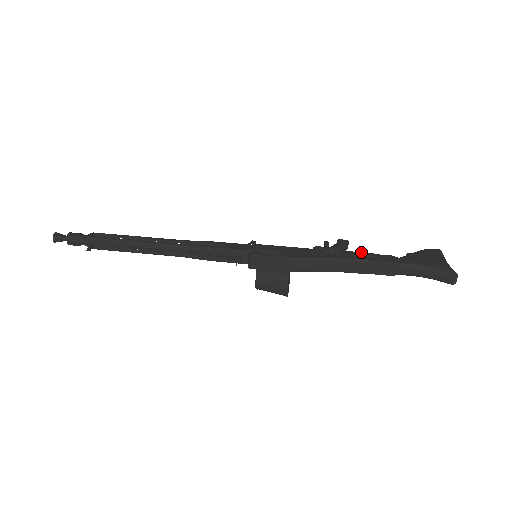
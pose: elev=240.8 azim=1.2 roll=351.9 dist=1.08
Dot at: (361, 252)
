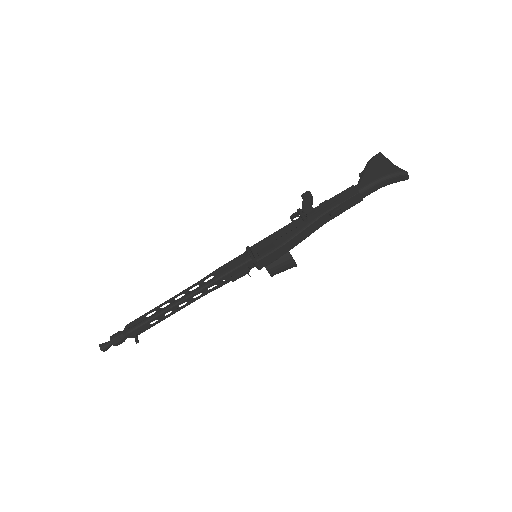
Dot at: (328, 200)
